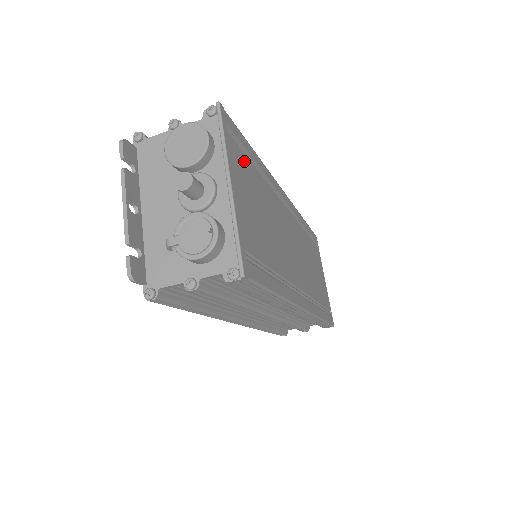
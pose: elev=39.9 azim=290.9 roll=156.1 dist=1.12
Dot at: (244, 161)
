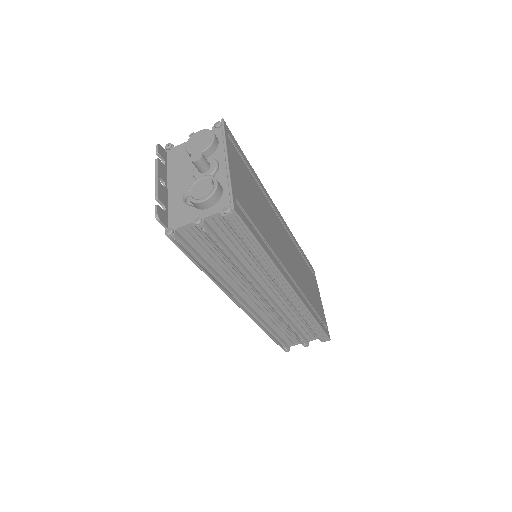
Dot at: (241, 161)
